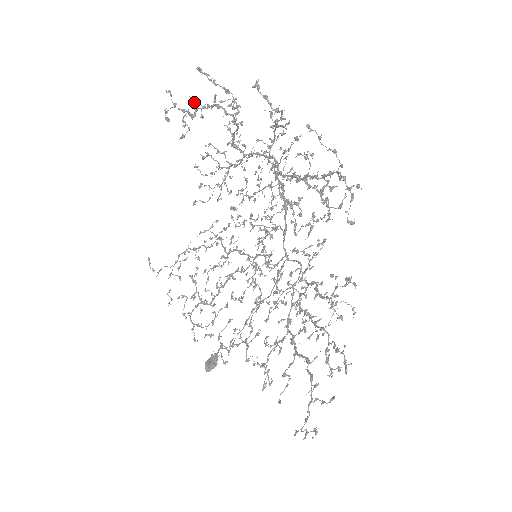
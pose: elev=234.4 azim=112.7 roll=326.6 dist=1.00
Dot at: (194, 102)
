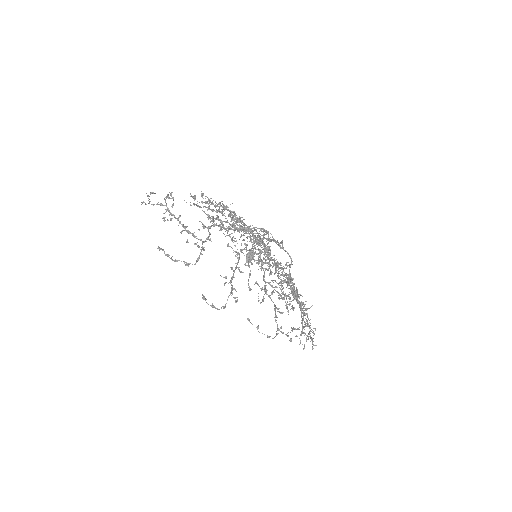
Dot at: (167, 220)
